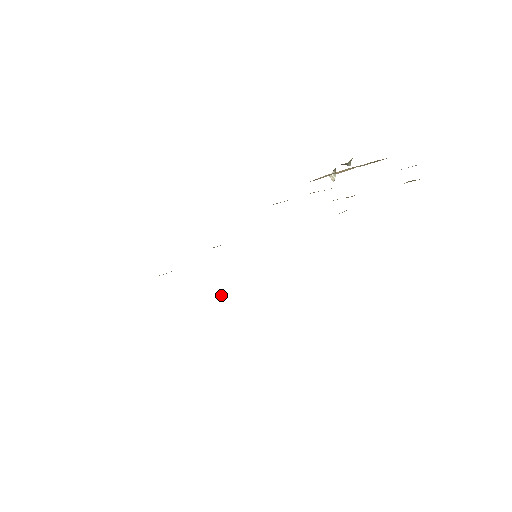
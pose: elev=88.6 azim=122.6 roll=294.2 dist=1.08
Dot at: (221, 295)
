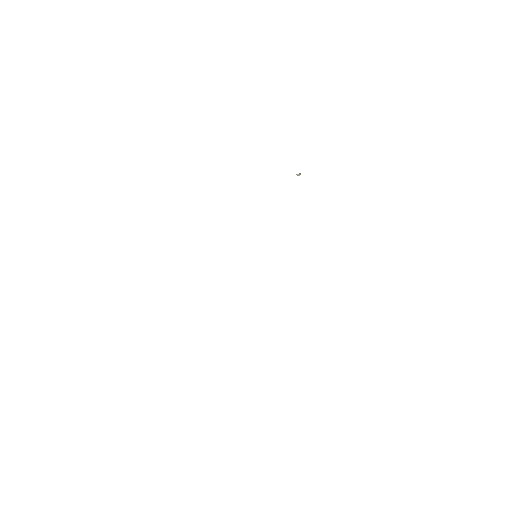
Dot at: occluded
